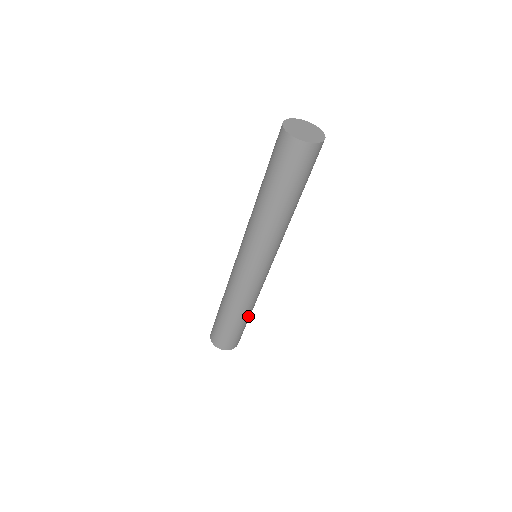
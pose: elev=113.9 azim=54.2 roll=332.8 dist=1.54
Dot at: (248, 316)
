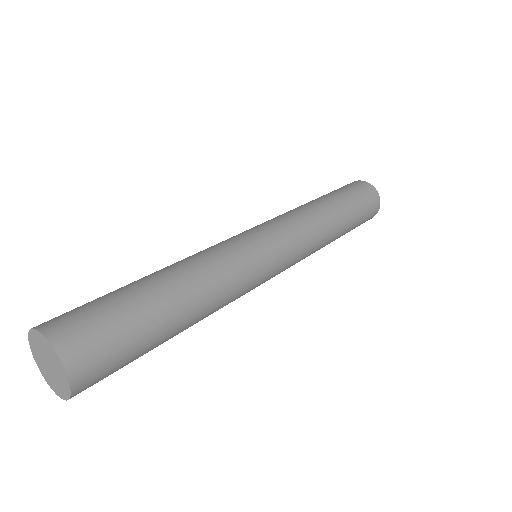
Dot at: (179, 313)
